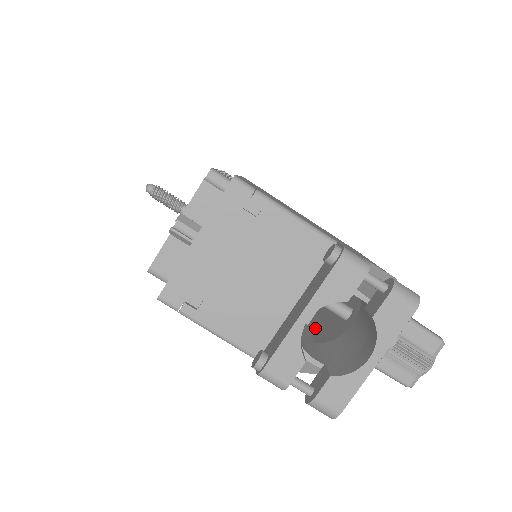
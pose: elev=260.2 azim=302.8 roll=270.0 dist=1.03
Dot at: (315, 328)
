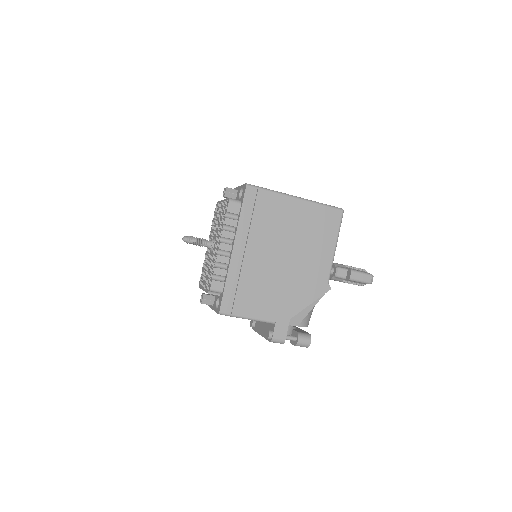
Dot at: occluded
